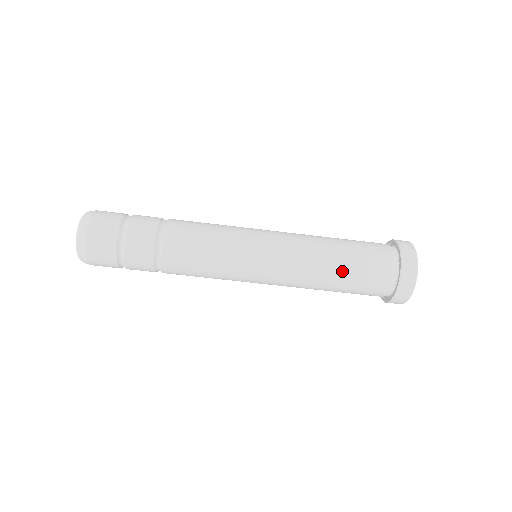
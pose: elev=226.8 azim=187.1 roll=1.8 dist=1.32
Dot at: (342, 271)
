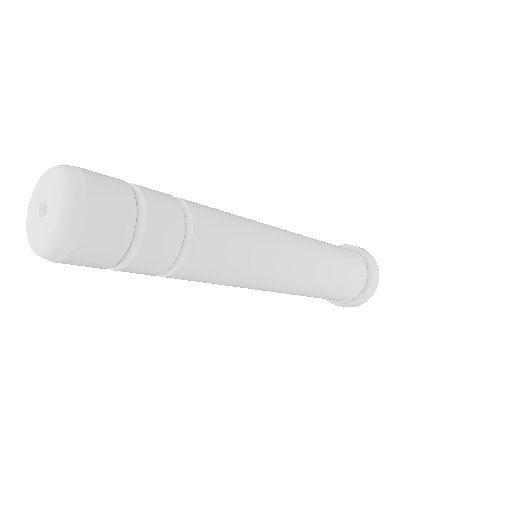
Dot at: (331, 248)
